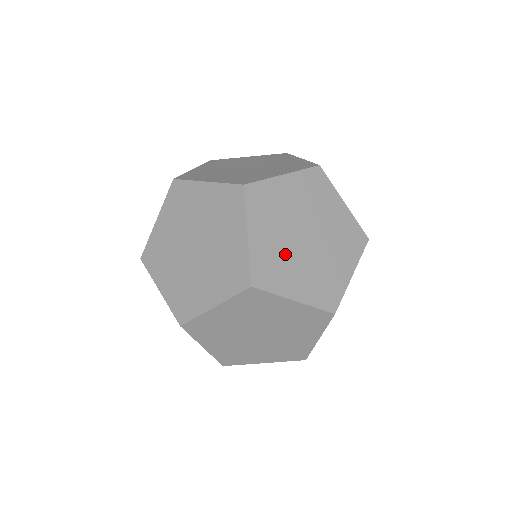
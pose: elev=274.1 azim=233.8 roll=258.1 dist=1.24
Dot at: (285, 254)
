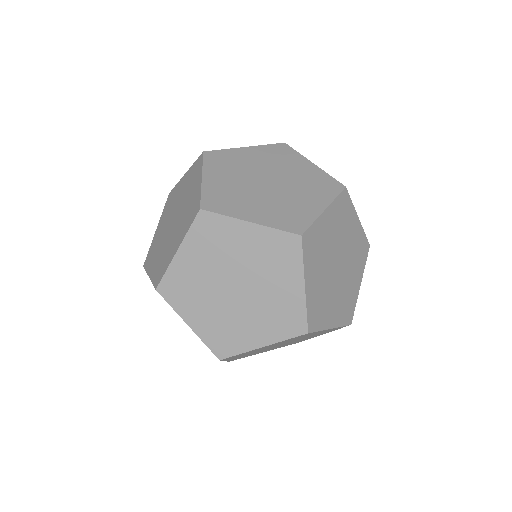
Dot at: (326, 290)
